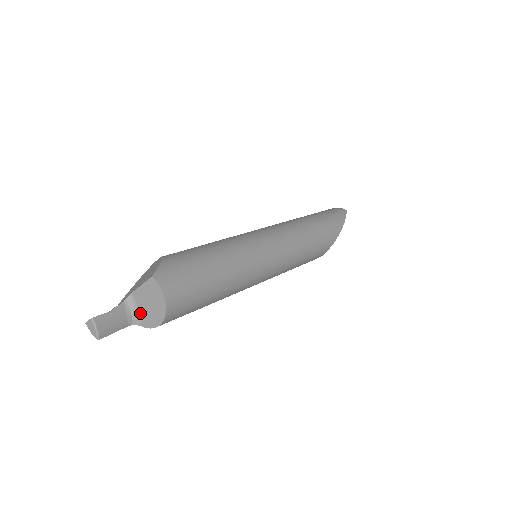
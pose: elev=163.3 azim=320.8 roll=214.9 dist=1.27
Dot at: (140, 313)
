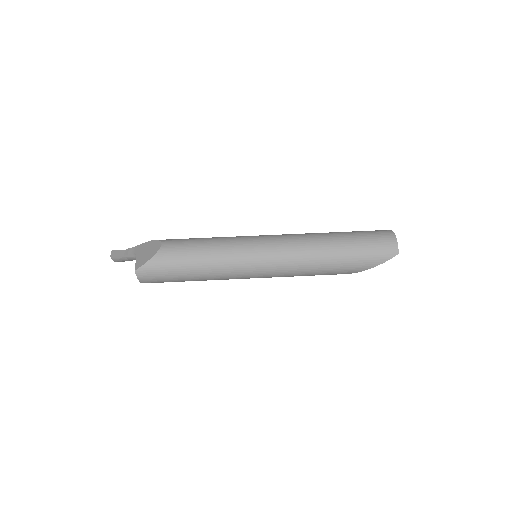
Dot at: occluded
